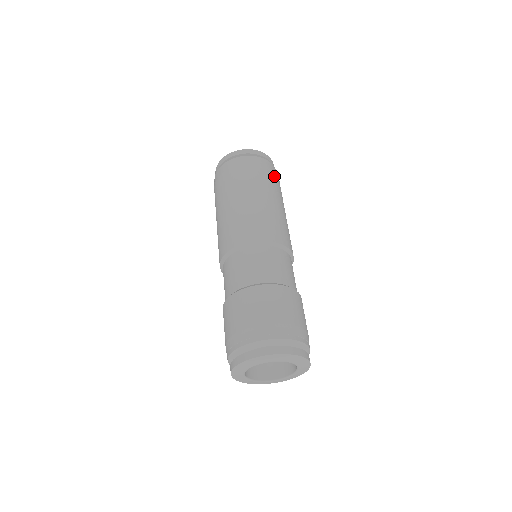
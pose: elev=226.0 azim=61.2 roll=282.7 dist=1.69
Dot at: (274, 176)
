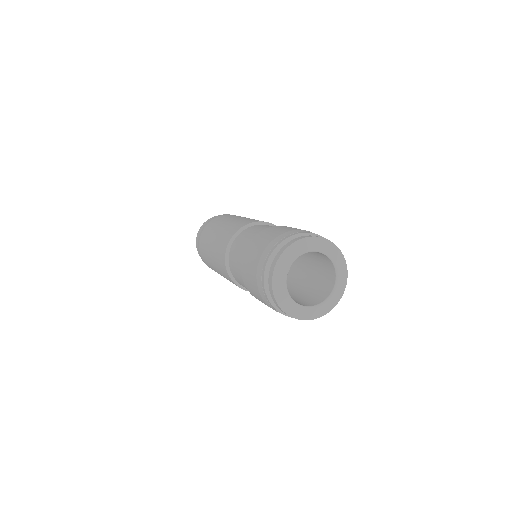
Dot at: occluded
